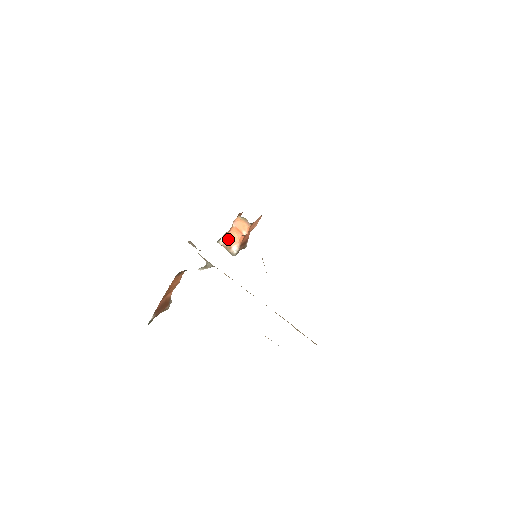
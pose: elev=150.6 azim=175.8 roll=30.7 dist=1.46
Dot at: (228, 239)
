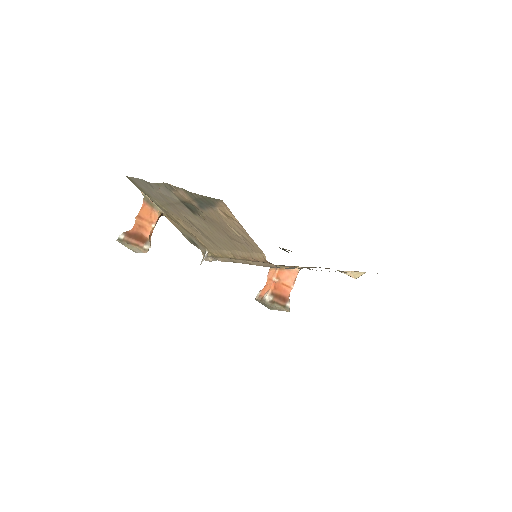
Dot at: (262, 291)
